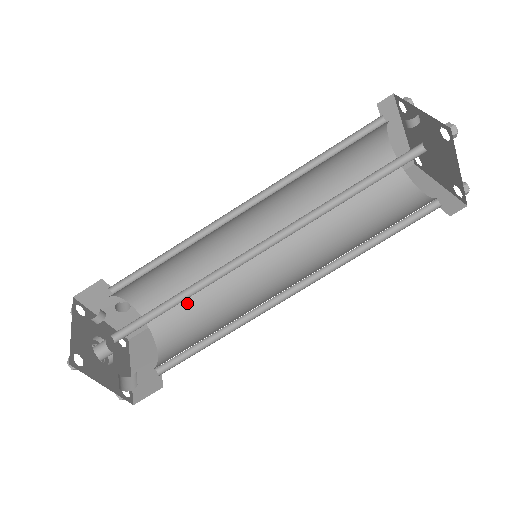
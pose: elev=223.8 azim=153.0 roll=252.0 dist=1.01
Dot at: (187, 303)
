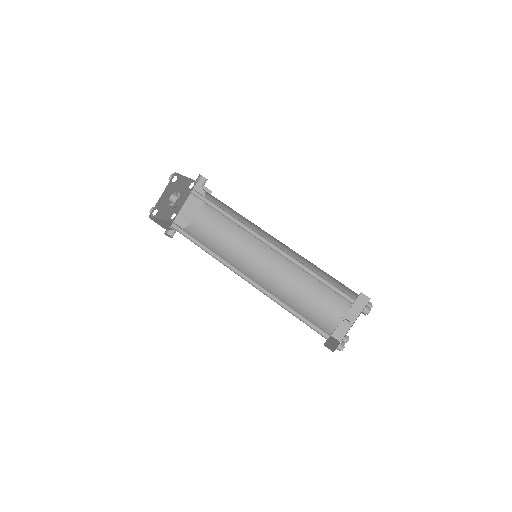
Dot at: occluded
